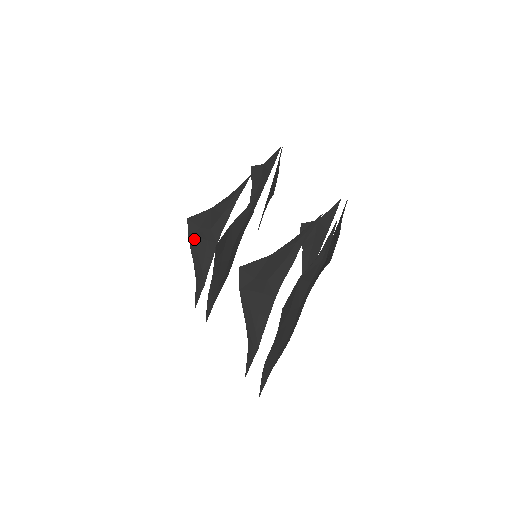
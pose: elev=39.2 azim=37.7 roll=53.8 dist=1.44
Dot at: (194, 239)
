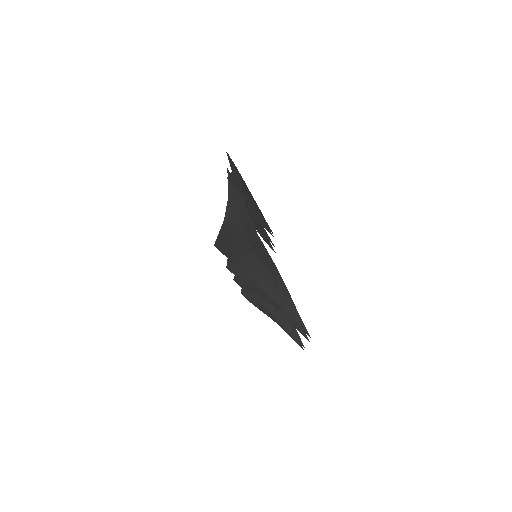
Dot at: (257, 302)
